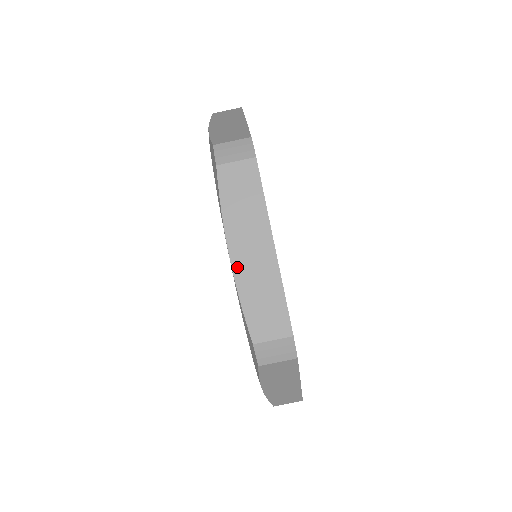
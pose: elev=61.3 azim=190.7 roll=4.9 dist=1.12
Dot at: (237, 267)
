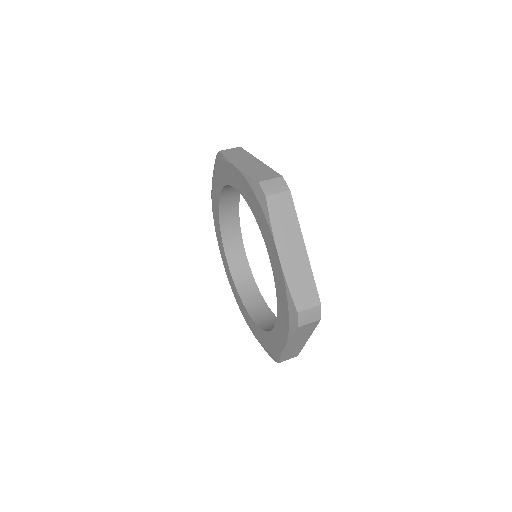
Dot at: (240, 167)
